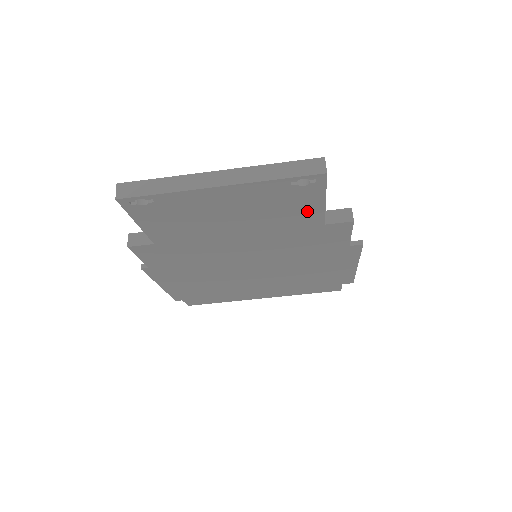
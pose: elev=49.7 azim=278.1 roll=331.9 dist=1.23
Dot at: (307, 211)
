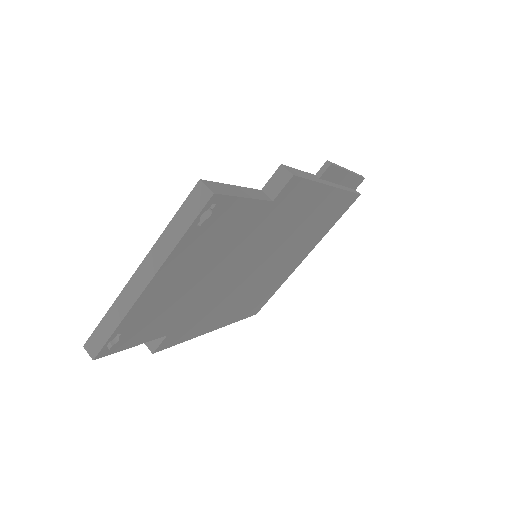
Dot at: (243, 215)
